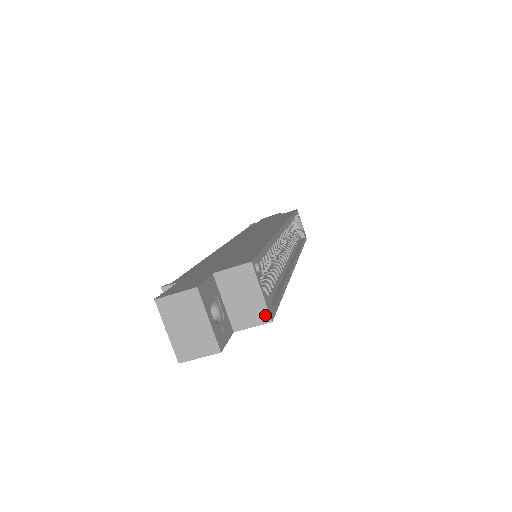
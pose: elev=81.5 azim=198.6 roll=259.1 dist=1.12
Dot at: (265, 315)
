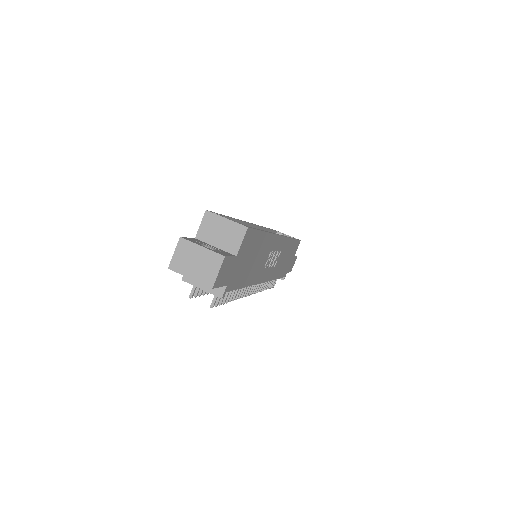
Dot at: (241, 228)
